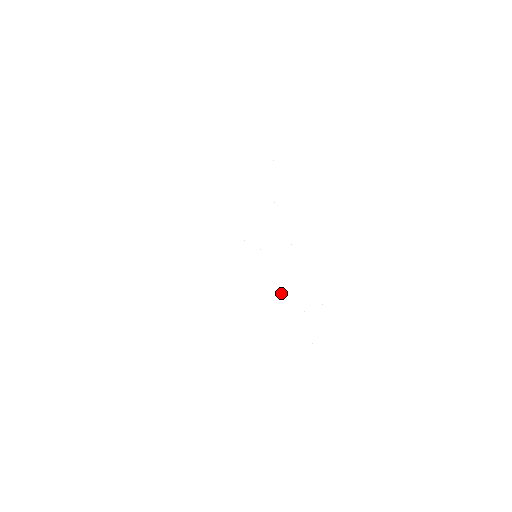
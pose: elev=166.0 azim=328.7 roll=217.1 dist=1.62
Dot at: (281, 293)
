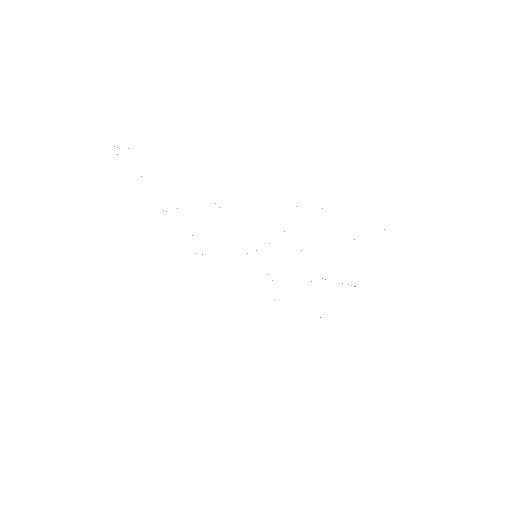
Dot at: occluded
